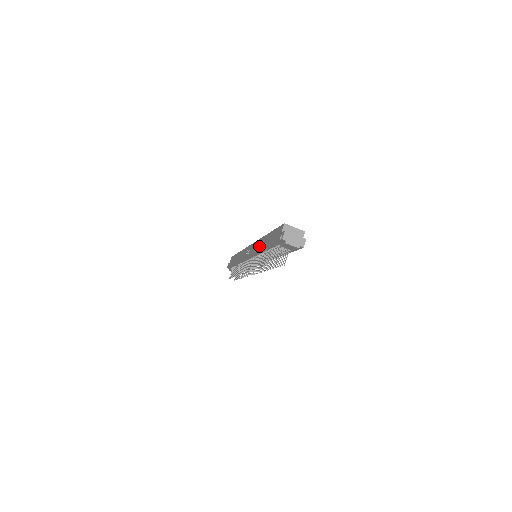
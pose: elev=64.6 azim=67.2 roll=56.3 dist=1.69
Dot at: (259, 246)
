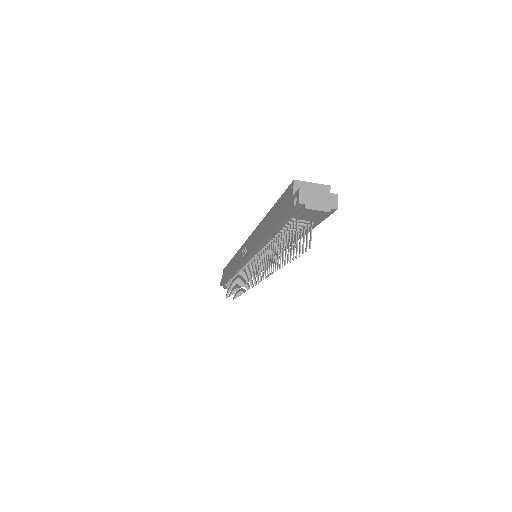
Dot at: (258, 236)
